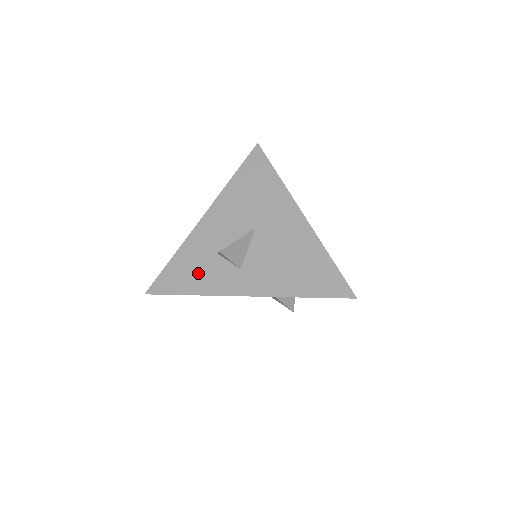
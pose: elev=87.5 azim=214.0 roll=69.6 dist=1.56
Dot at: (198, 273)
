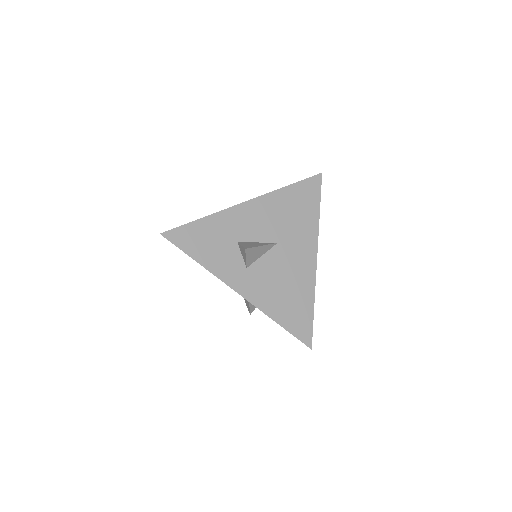
Dot at: (213, 247)
